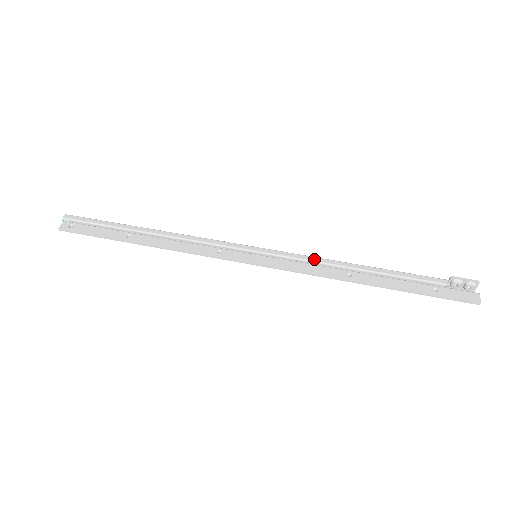
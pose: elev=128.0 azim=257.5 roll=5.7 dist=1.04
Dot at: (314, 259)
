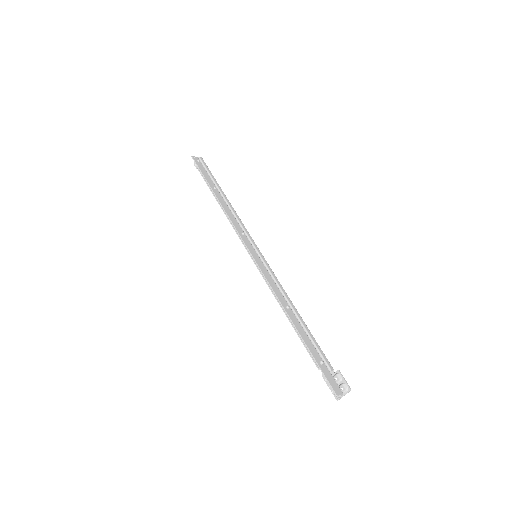
Dot at: (281, 286)
